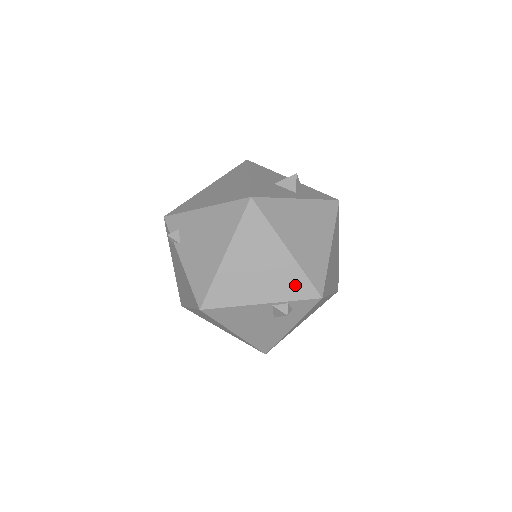
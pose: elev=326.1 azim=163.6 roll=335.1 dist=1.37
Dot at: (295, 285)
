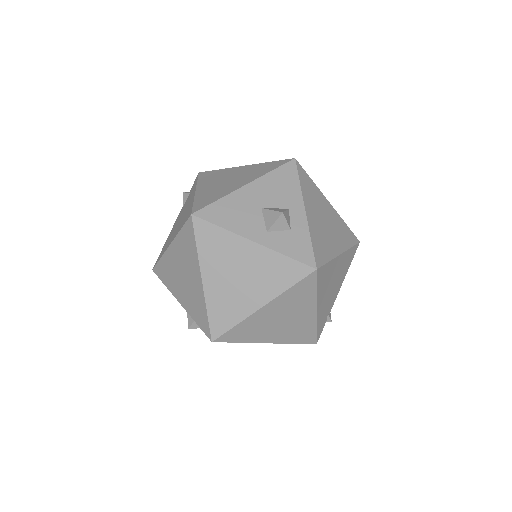
Dot at: (199, 313)
